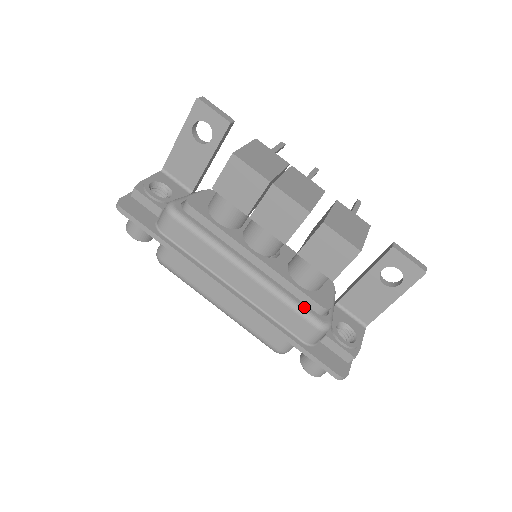
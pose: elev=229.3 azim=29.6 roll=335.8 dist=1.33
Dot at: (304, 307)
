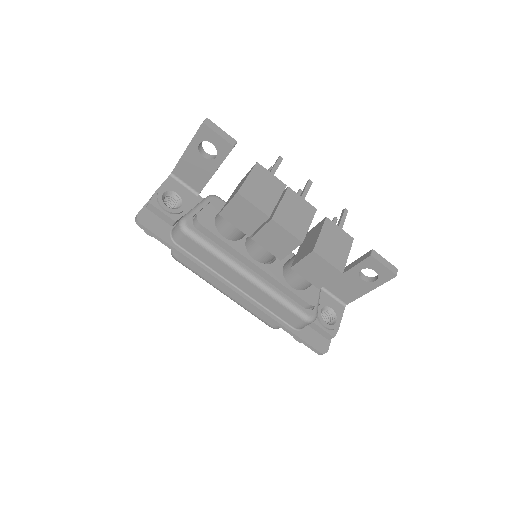
Dot at: (295, 305)
